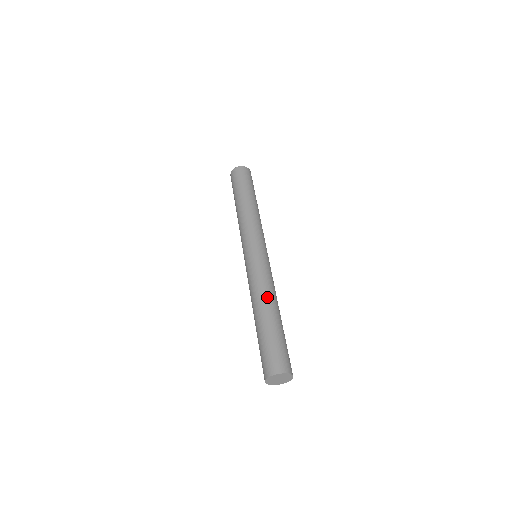
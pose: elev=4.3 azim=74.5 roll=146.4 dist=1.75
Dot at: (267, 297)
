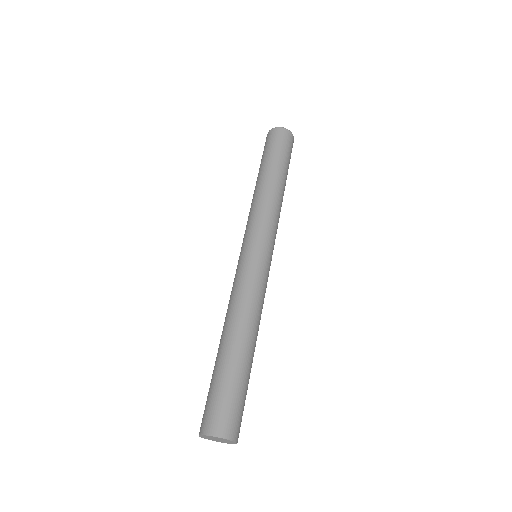
Dot at: (238, 320)
